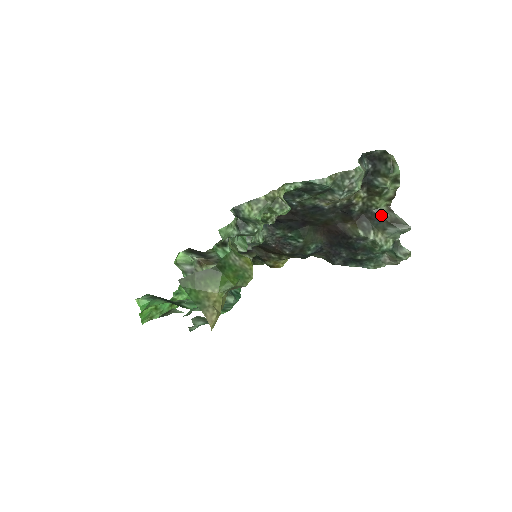
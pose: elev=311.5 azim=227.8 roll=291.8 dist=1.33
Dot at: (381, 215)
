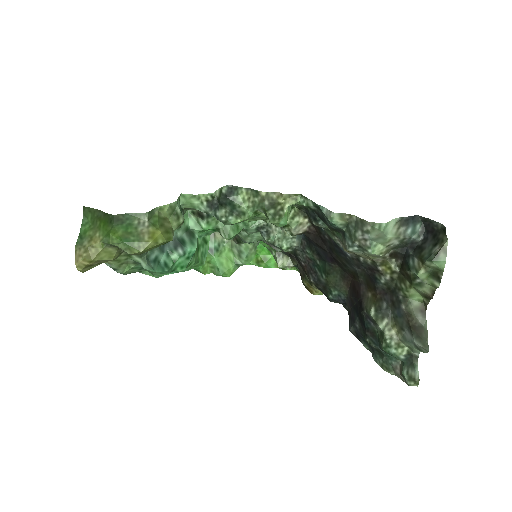
Dot at: (405, 308)
